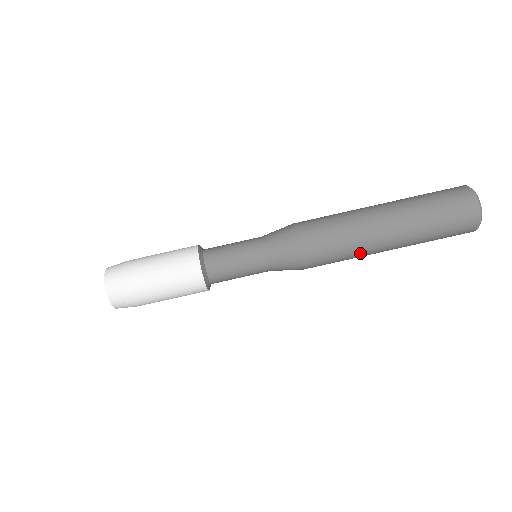
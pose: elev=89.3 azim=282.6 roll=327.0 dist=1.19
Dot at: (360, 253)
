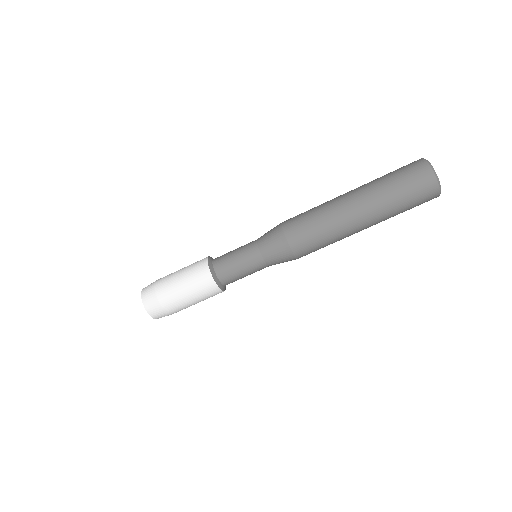
Dot at: occluded
